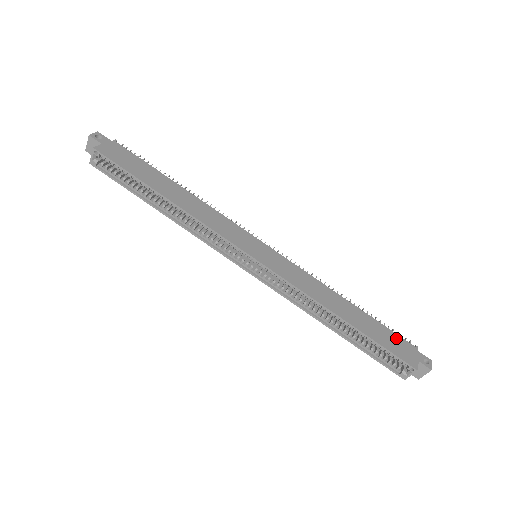
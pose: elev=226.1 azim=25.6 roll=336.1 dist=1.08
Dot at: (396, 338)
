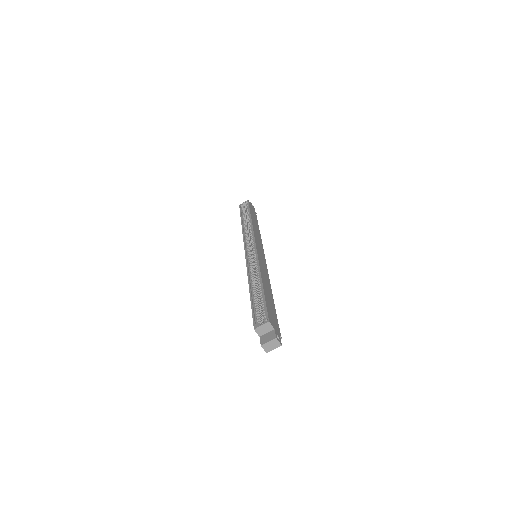
Dot at: (276, 320)
